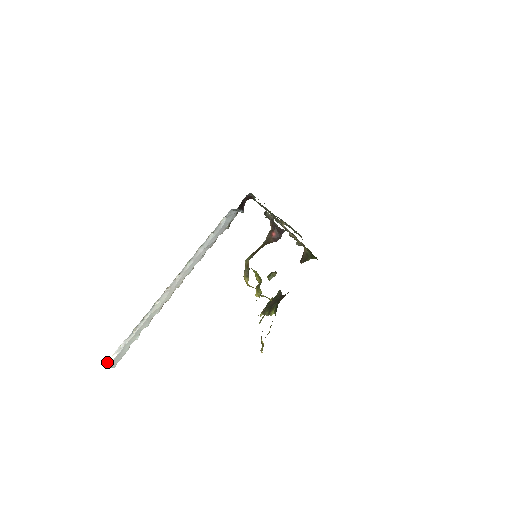
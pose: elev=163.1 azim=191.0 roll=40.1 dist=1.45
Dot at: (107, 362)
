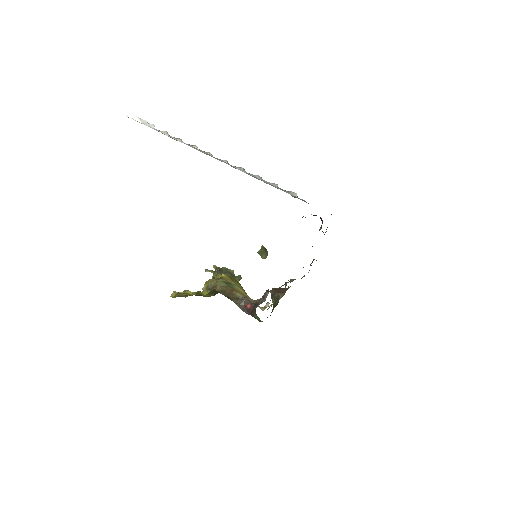
Dot at: (130, 114)
